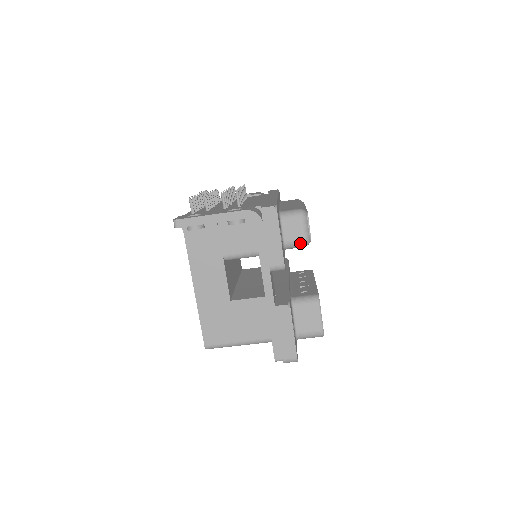
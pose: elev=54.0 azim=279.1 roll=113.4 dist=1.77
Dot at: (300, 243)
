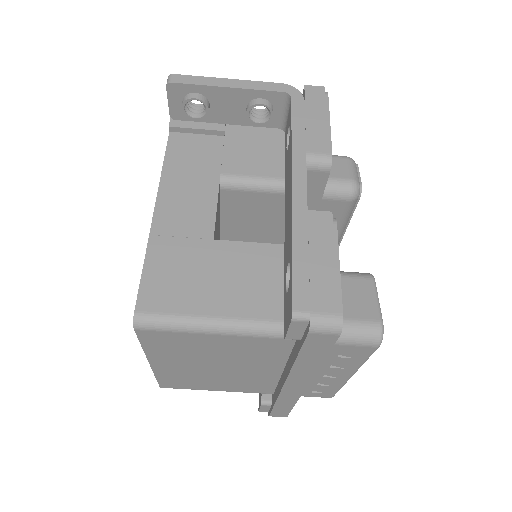
Dot at: (345, 185)
